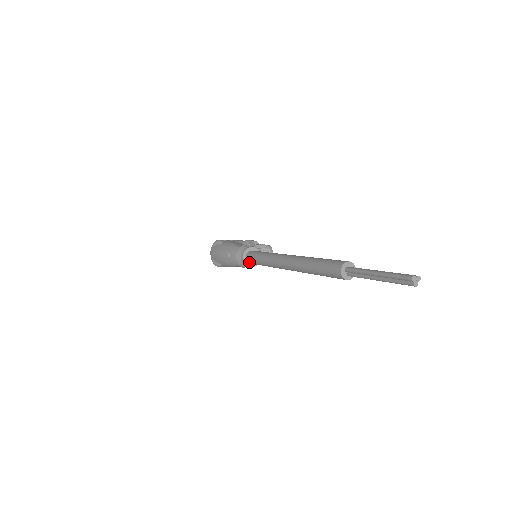
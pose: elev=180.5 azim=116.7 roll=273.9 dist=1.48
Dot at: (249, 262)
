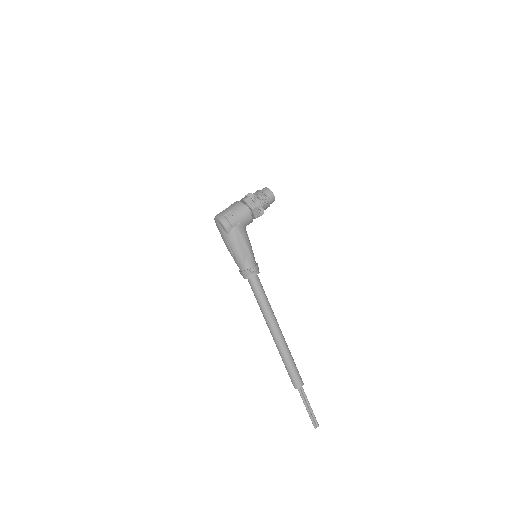
Dot at: occluded
